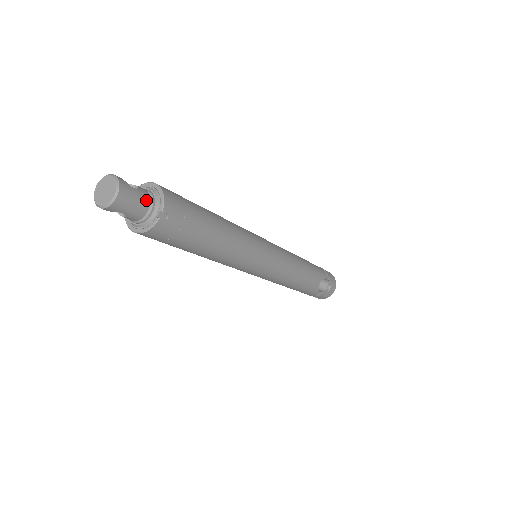
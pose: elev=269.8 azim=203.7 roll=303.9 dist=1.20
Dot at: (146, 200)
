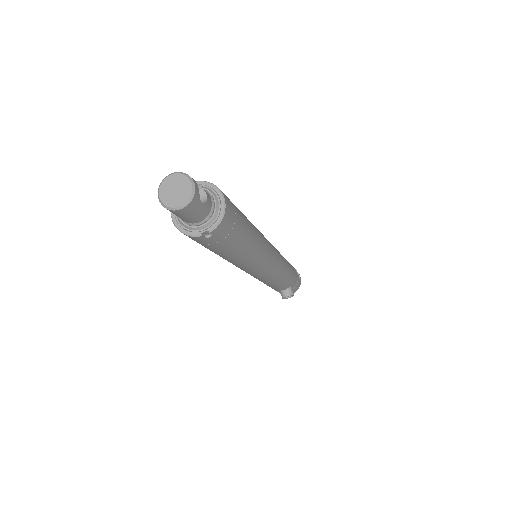
Dot at: (204, 215)
